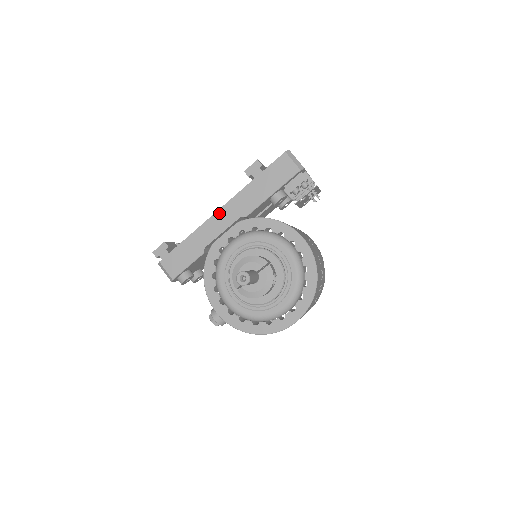
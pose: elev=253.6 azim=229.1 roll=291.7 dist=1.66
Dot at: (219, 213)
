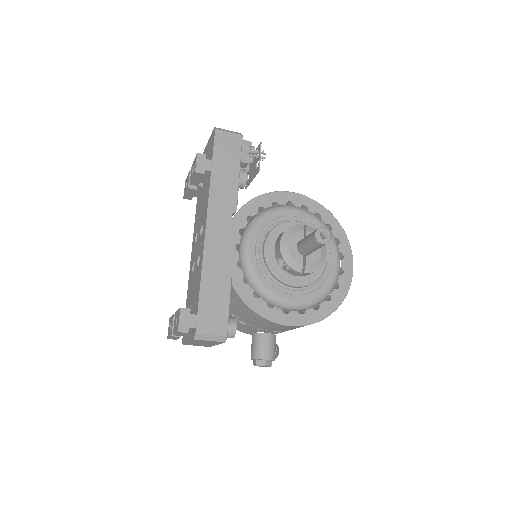
Dot at: (209, 229)
